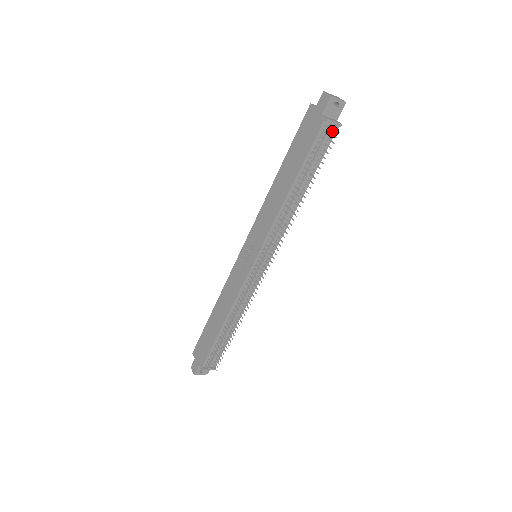
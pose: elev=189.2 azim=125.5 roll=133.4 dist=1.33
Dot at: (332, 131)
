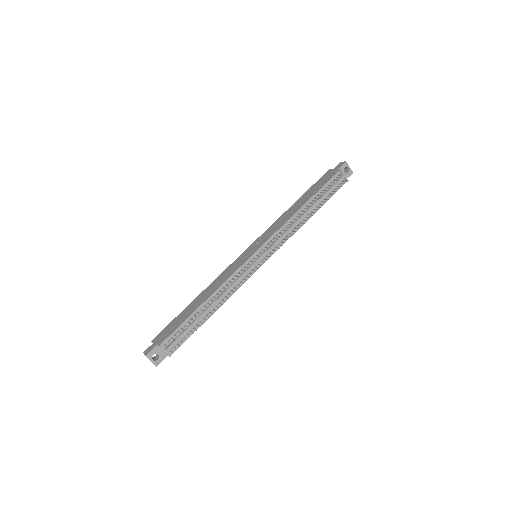
Dot at: (341, 182)
